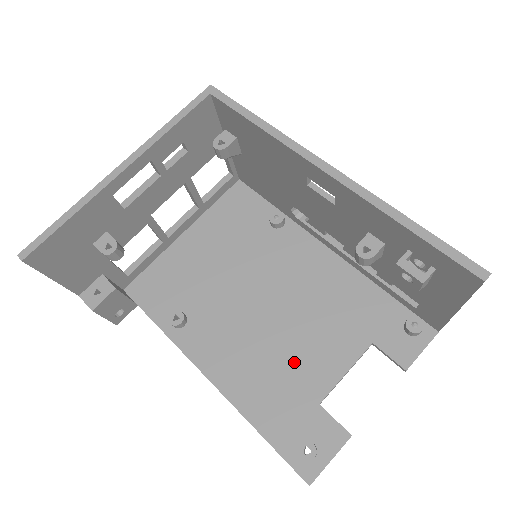
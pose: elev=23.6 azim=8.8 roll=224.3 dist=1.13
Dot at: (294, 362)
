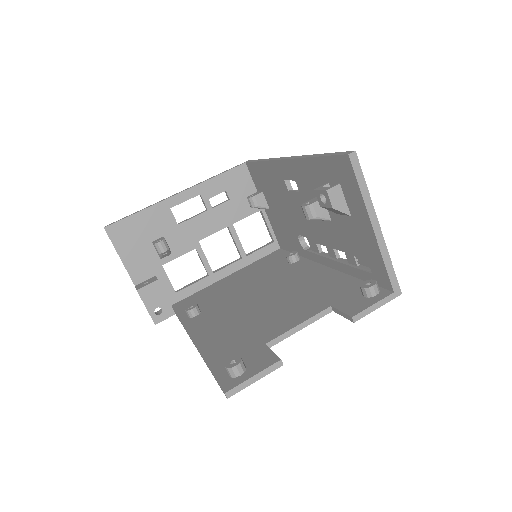
Dot at: (261, 324)
